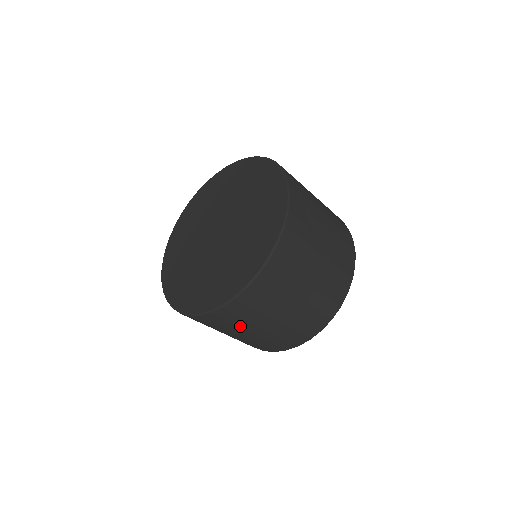
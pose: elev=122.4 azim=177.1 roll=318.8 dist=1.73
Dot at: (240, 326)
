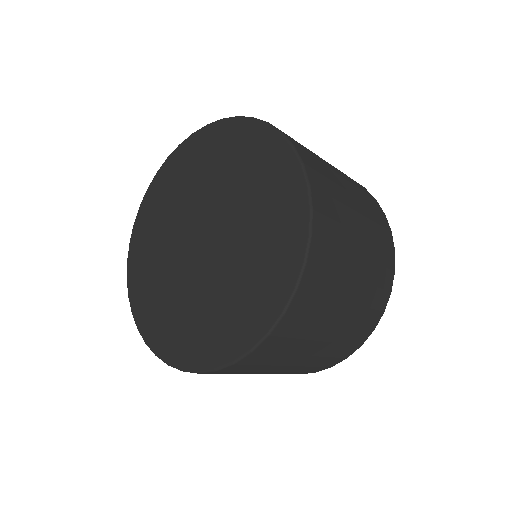
Dot at: (333, 296)
